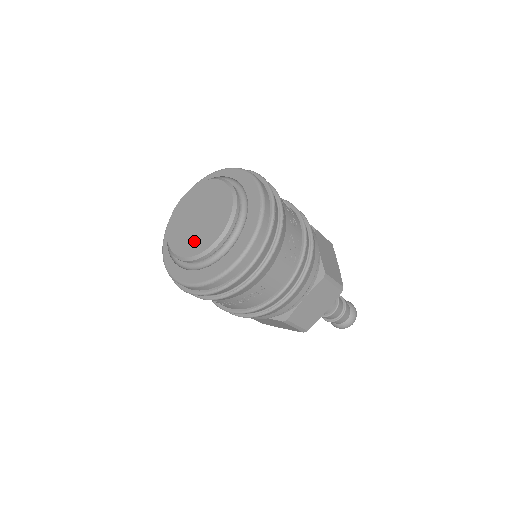
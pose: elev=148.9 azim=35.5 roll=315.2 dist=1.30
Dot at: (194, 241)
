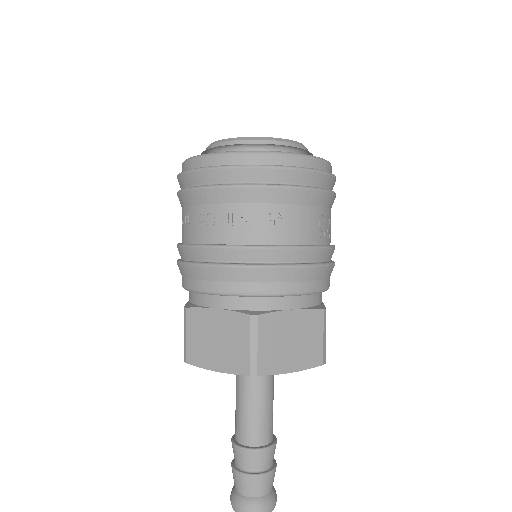
Dot at: occluded
